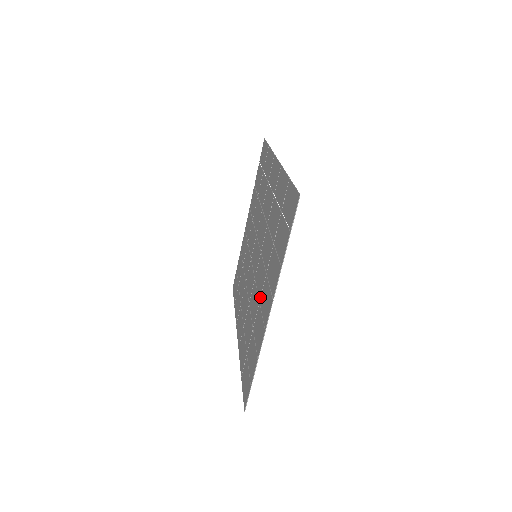
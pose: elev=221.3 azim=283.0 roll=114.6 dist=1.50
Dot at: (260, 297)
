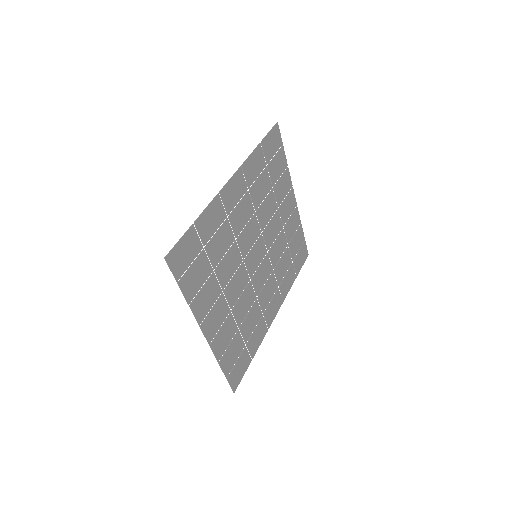
Dot at: occluded
